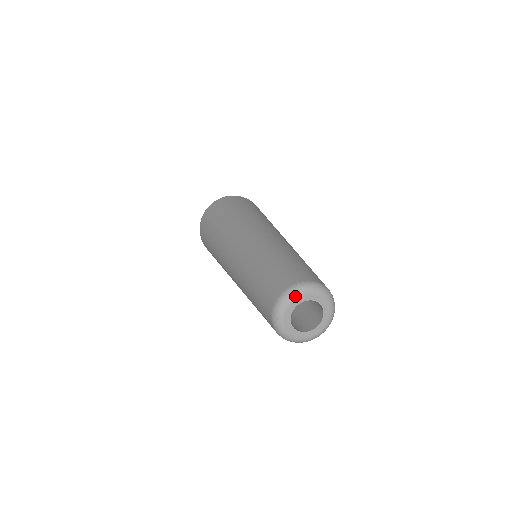
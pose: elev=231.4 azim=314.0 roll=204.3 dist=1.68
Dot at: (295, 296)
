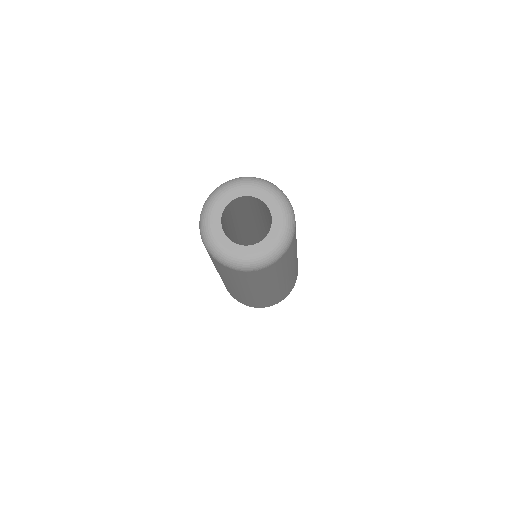
Dot at: (213, 202)
